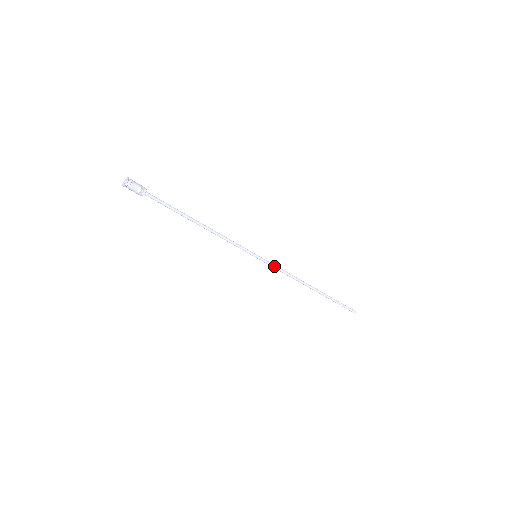
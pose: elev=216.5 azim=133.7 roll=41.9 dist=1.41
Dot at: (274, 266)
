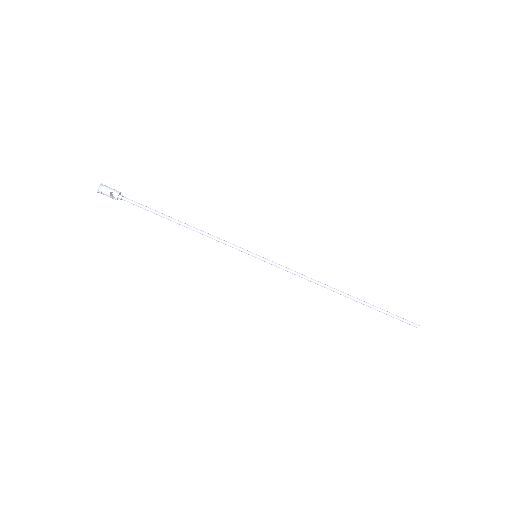
Dot at: (281, 267)
